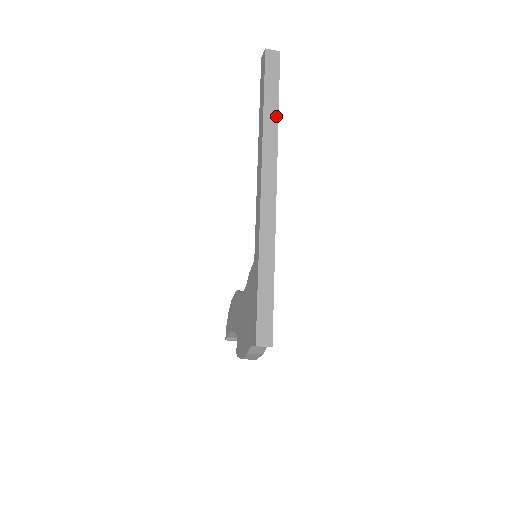
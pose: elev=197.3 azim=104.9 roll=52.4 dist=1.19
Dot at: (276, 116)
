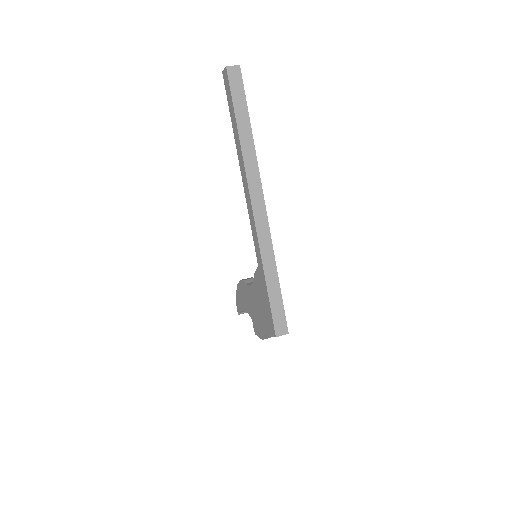
Dot at: (250, 133)
